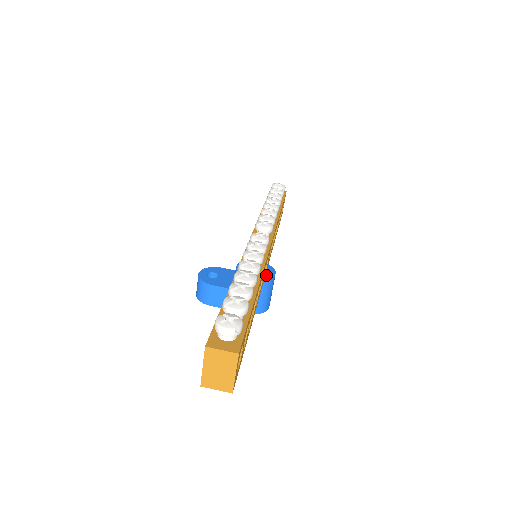
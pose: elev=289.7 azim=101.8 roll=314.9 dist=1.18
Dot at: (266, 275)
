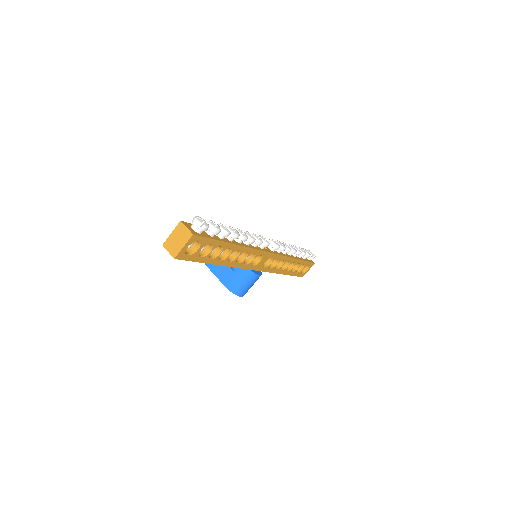
Dot at: (253, 270)
